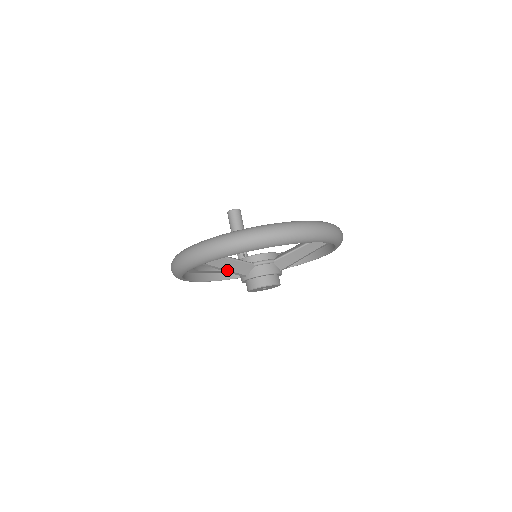
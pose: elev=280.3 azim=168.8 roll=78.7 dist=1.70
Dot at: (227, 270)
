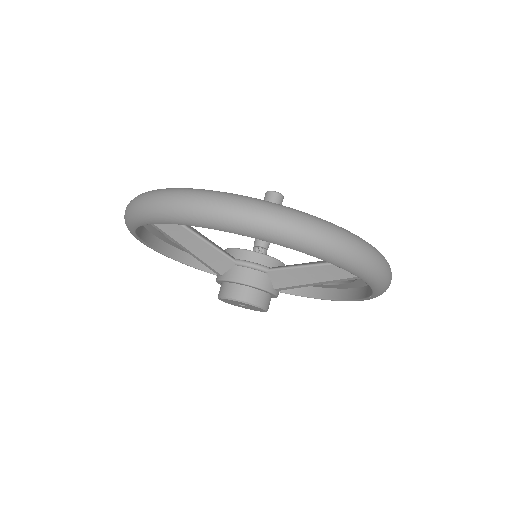
Dot at: (192, 252)
